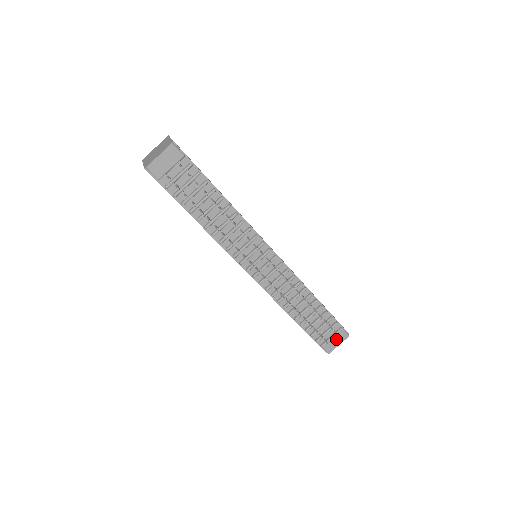
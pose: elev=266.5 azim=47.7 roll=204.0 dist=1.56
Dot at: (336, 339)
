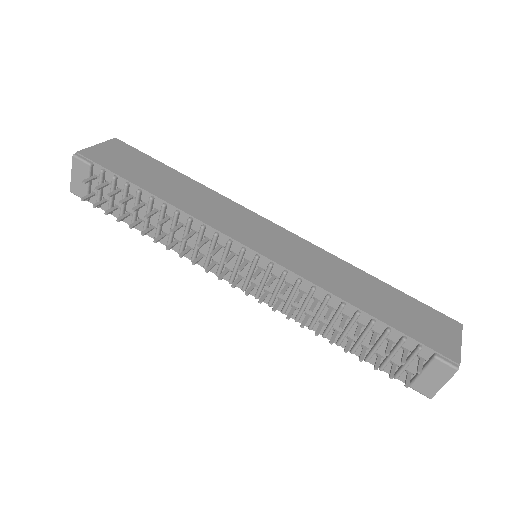
Dot at: (432, 375)
